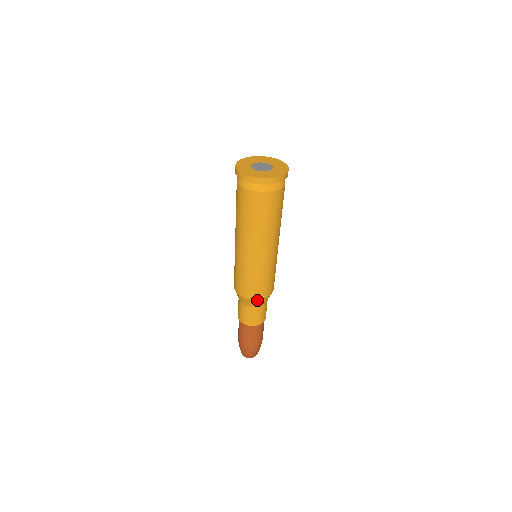
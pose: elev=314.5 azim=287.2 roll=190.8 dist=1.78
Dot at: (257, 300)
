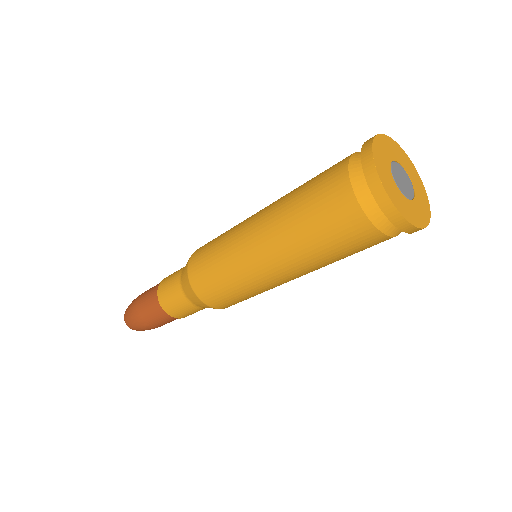
Dot at: (196, 296)
